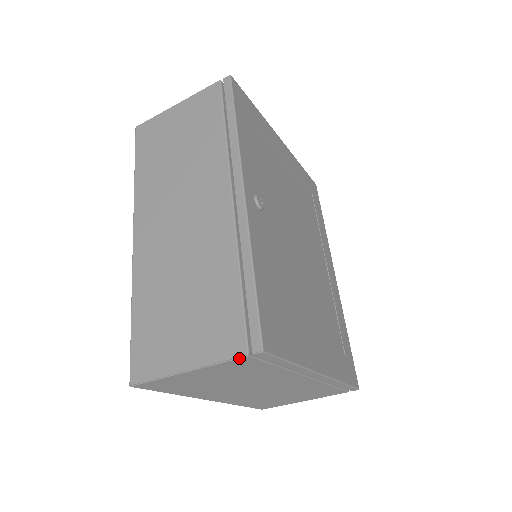
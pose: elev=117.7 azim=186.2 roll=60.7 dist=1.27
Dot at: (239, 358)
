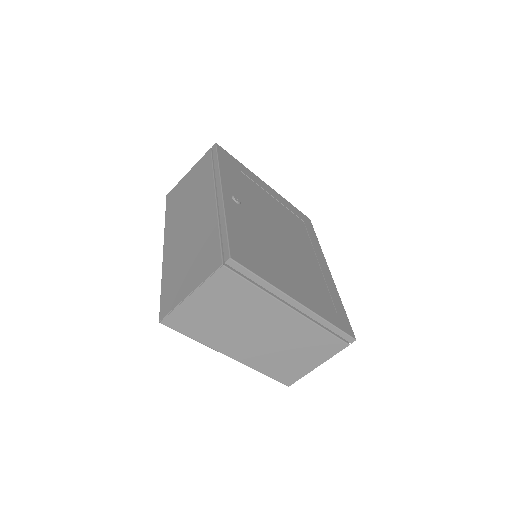
Dot at: (218, 269)
